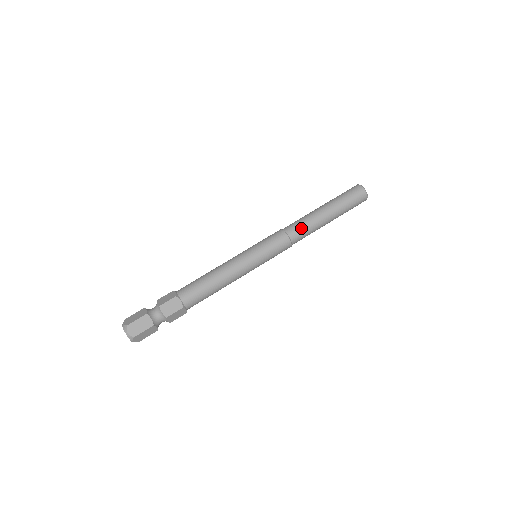
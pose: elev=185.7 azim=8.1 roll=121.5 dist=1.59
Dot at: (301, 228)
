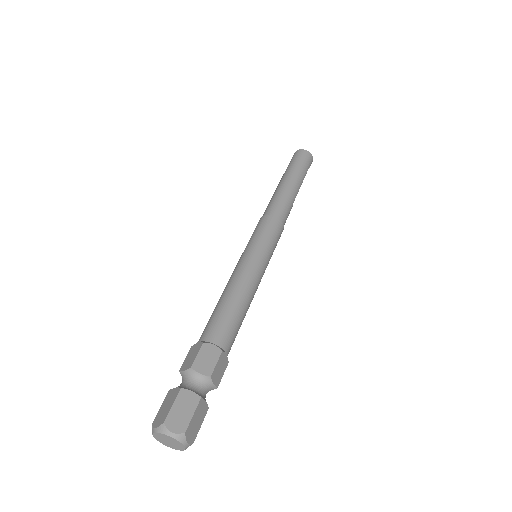
Dot at: (269, 205)
